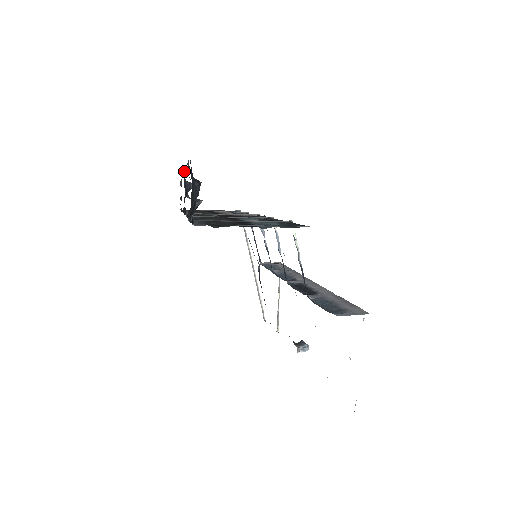
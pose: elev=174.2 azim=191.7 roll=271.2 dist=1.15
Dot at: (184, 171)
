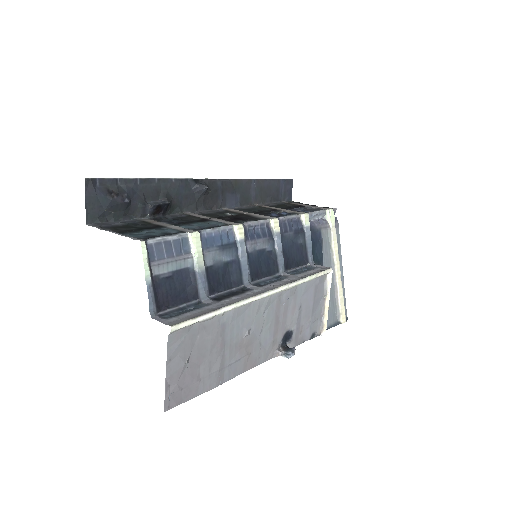
Dot at: (170, 179)
